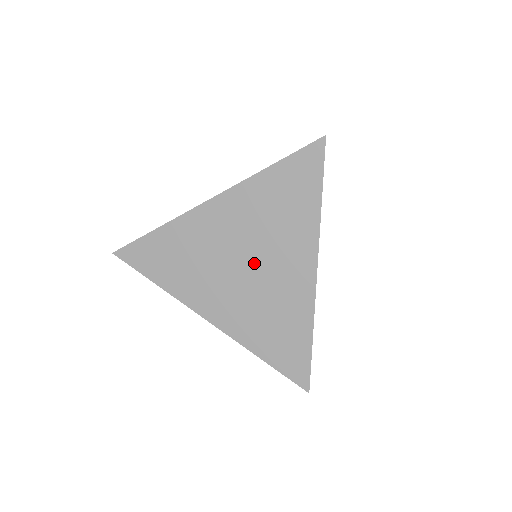
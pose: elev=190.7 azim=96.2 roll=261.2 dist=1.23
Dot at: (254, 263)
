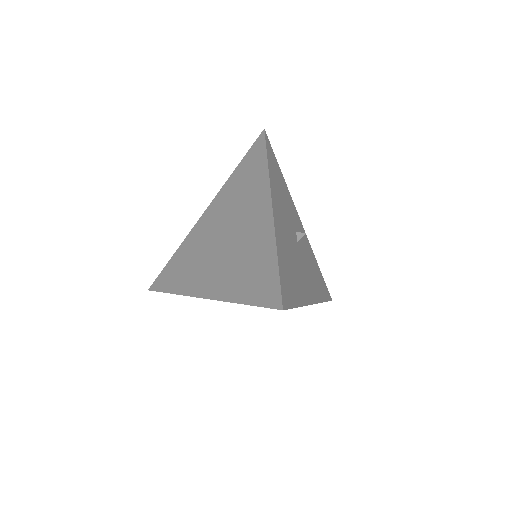
Dot at: (231, 231)
